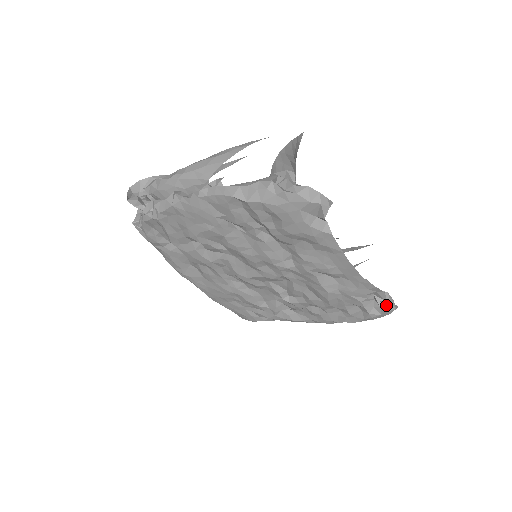
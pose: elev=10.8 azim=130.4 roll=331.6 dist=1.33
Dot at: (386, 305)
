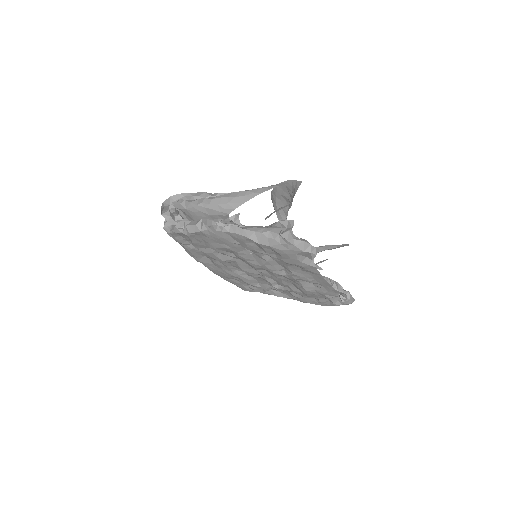
Dot at: (347, 301)
